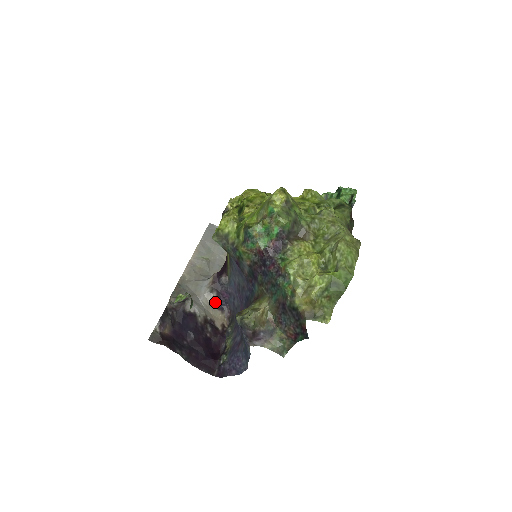
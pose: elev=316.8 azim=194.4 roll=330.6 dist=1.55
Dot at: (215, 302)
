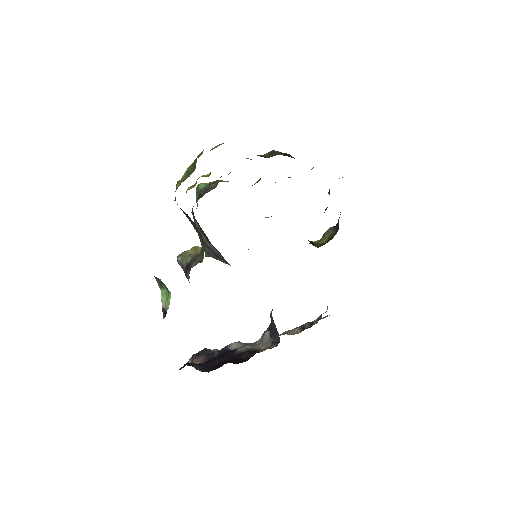
Dot at: (269, 339)
